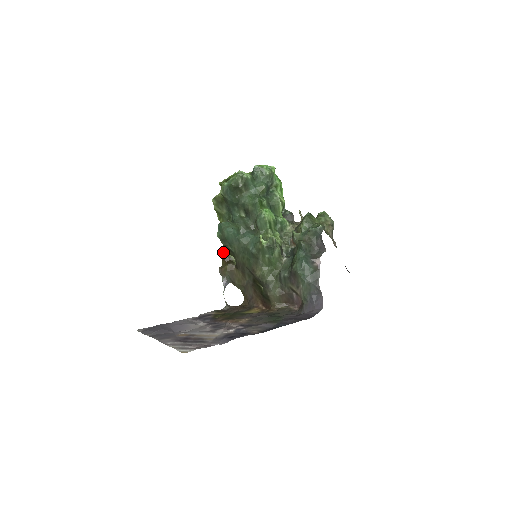
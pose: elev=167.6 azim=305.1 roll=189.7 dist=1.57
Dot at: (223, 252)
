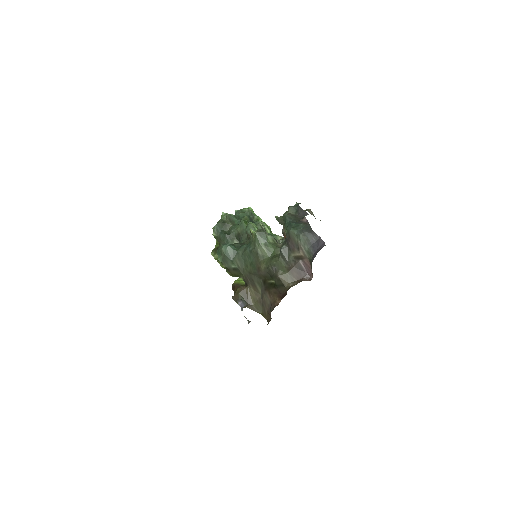
Dot at: (232, 285)
